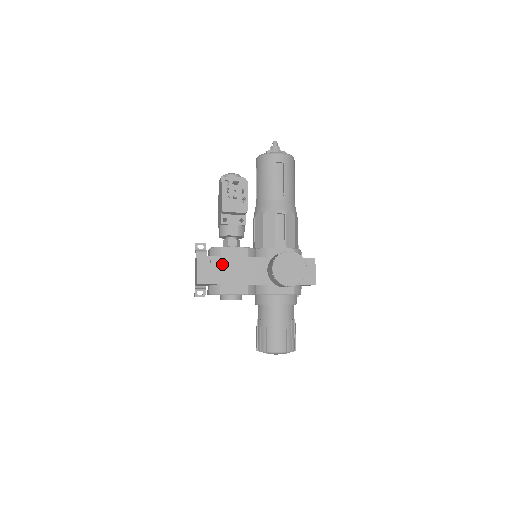
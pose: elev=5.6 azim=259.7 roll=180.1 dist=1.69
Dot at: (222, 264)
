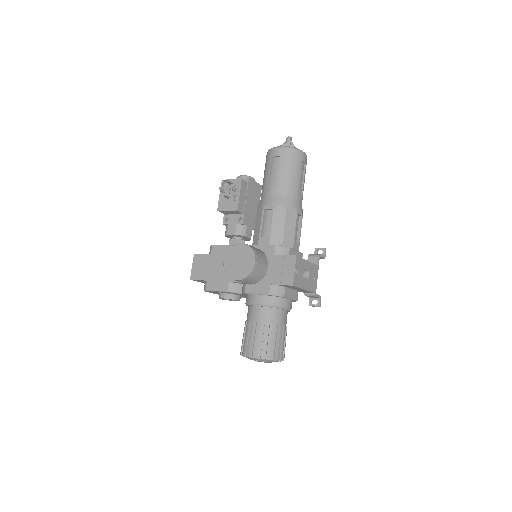
Dot at: (211, 261)
